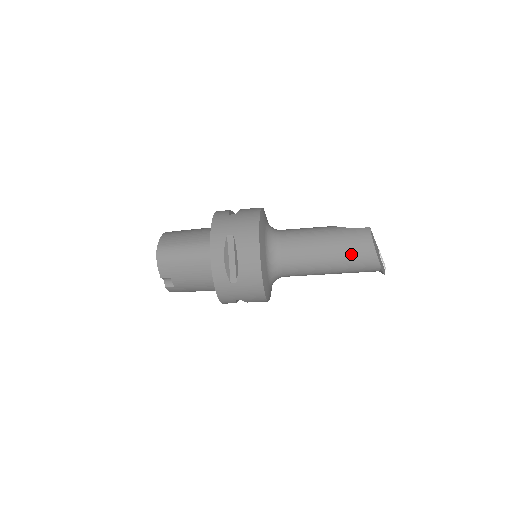
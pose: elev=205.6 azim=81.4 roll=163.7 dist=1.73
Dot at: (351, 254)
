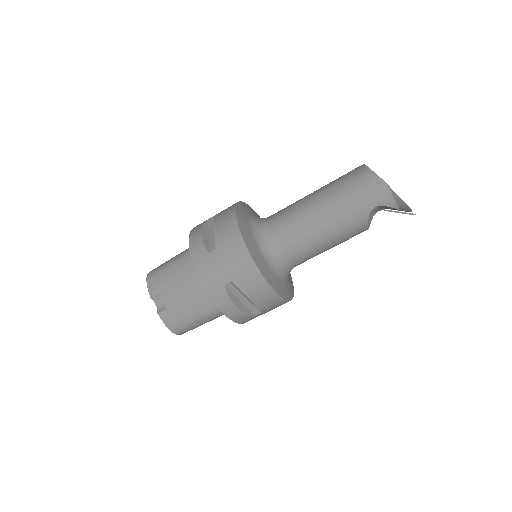
Dot at: (344, 185)
